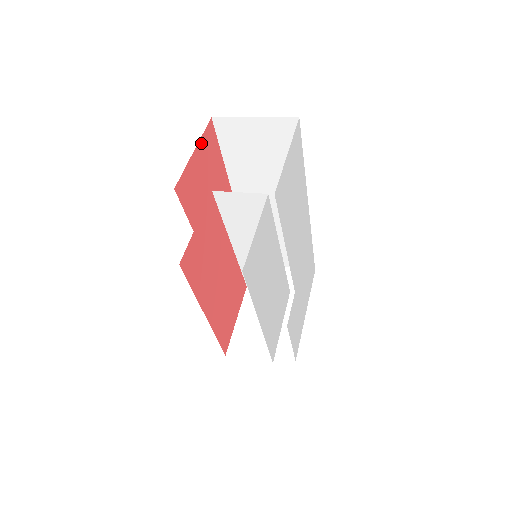
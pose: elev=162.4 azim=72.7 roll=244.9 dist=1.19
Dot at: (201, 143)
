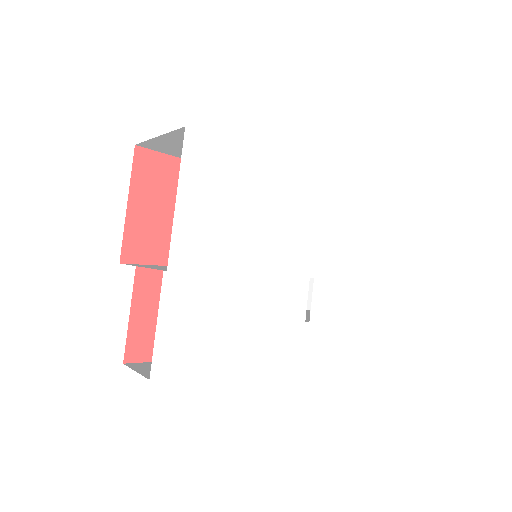
Dot at: (135, 185)
